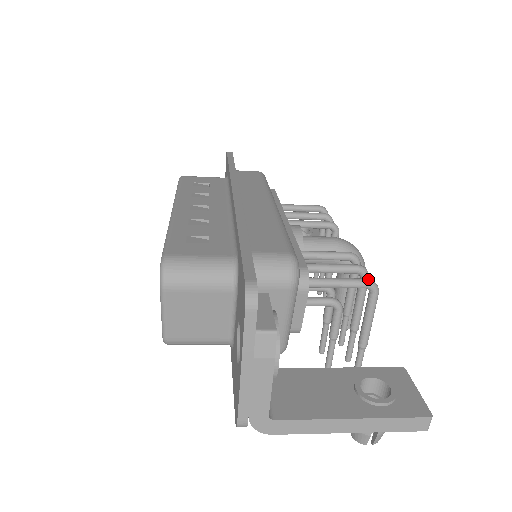
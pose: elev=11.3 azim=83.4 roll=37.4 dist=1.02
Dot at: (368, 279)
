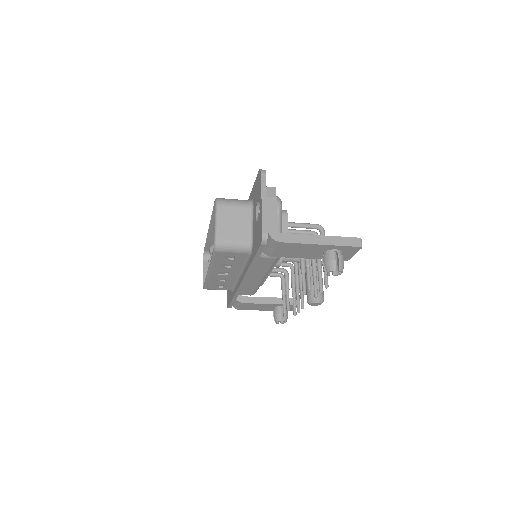
Dot at: (317, 224)
